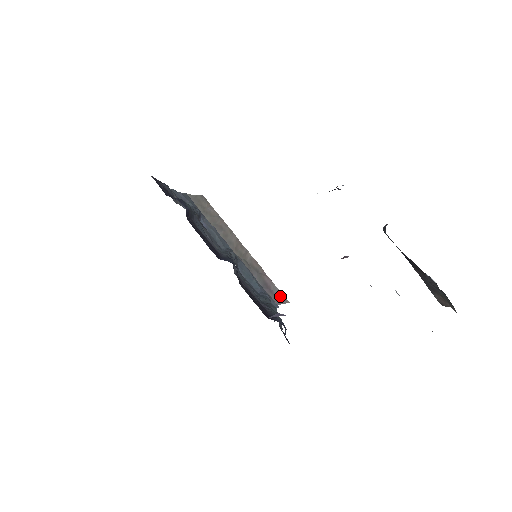
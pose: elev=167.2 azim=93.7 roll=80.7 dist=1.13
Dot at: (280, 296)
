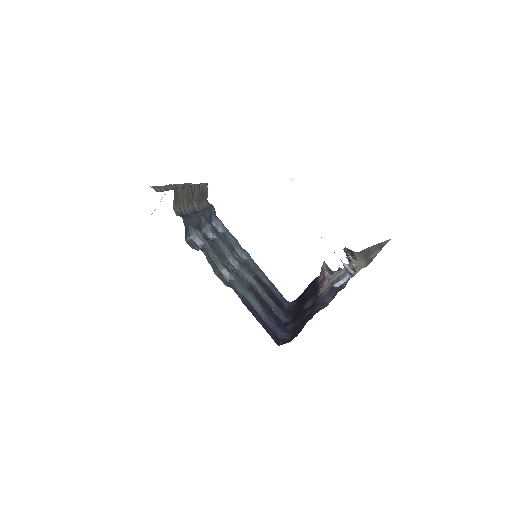
Dot at: (206, 188)
